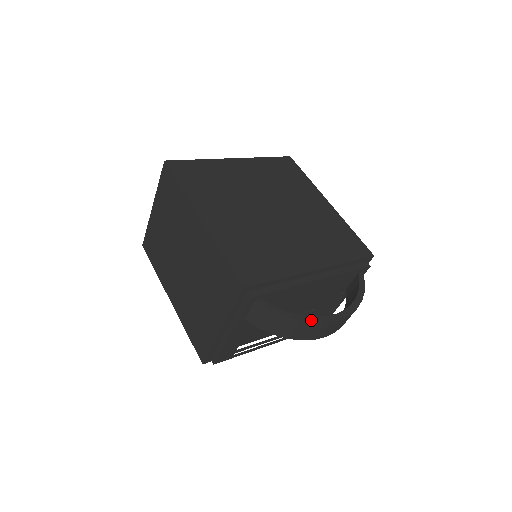
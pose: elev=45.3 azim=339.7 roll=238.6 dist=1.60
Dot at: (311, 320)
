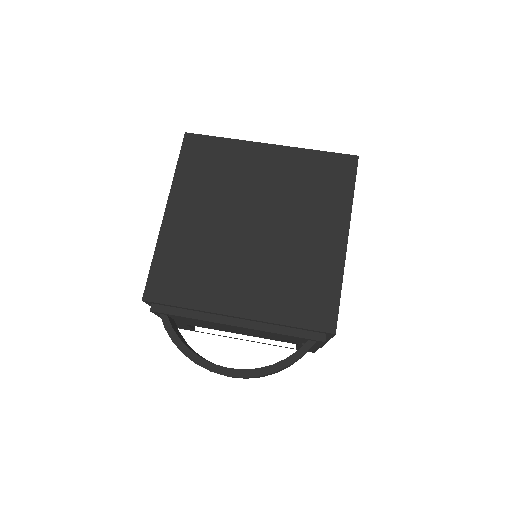
Dot at: (196, 360)
